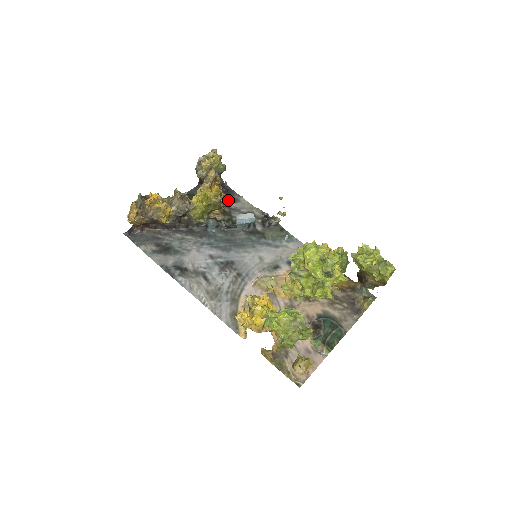
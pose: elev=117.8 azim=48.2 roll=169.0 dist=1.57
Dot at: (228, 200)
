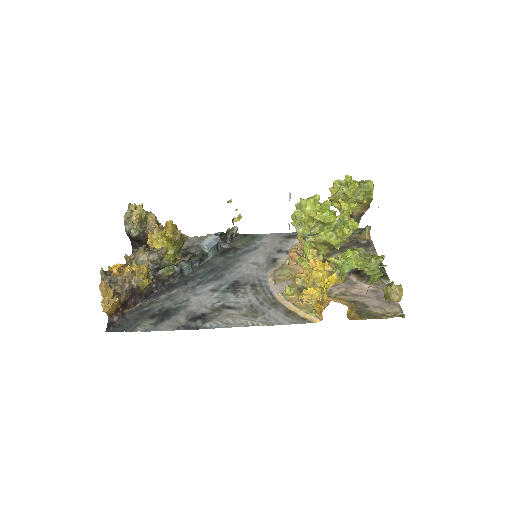
Dot at: occluded
